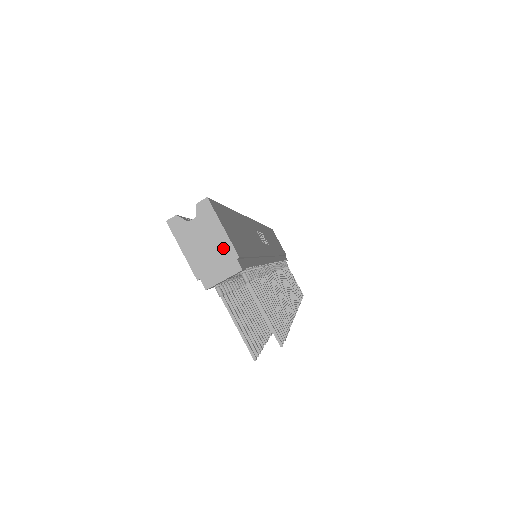
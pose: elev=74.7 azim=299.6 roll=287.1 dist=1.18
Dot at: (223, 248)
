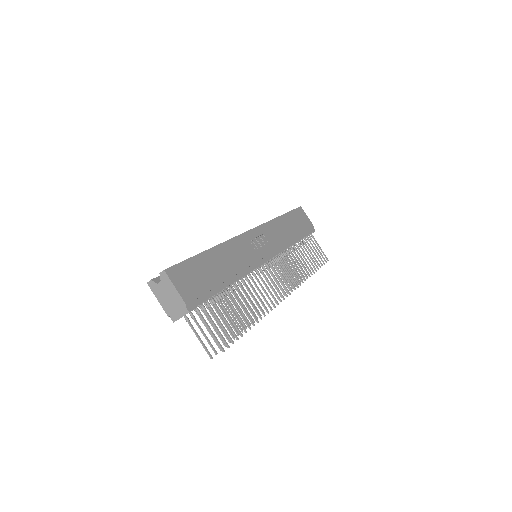
Dot at: (177, 300)
